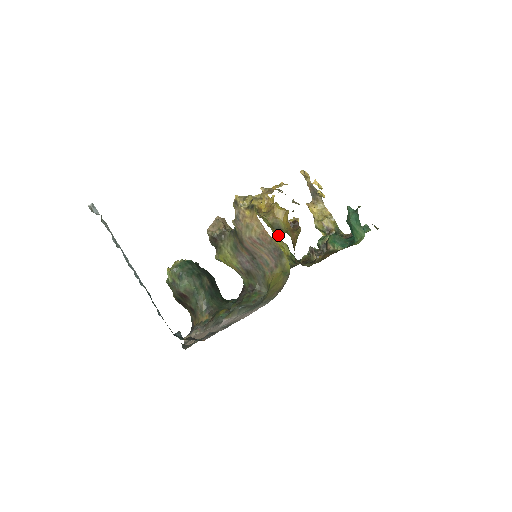
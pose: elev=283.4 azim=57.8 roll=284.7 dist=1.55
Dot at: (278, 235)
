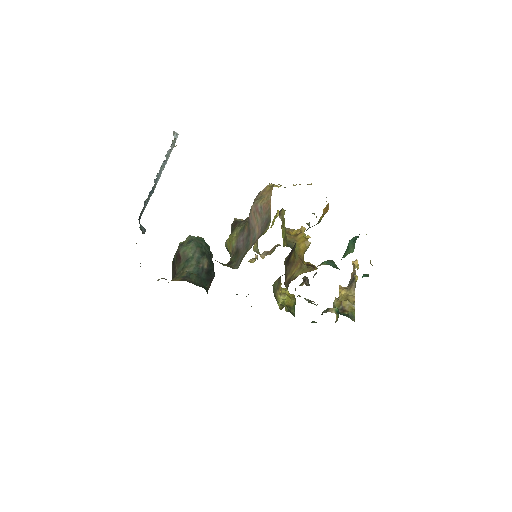
Dot at: (285, 245)
